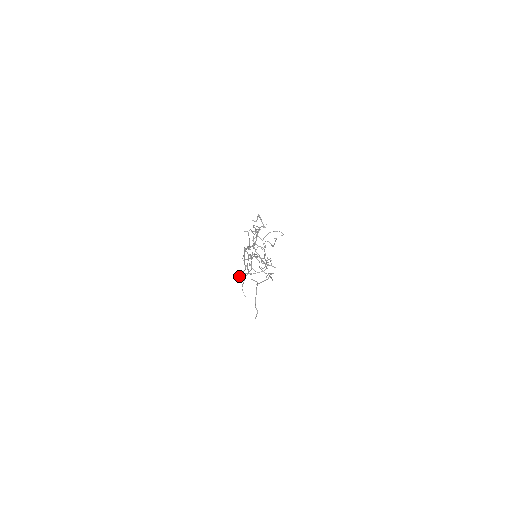
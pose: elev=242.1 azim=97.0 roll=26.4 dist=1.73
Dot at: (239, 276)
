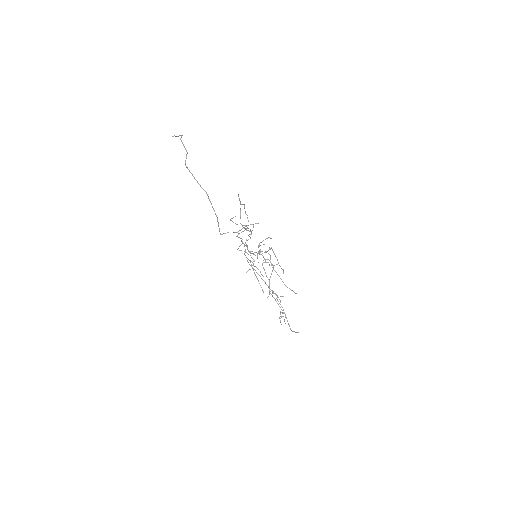
Dot at: (280, 321)
